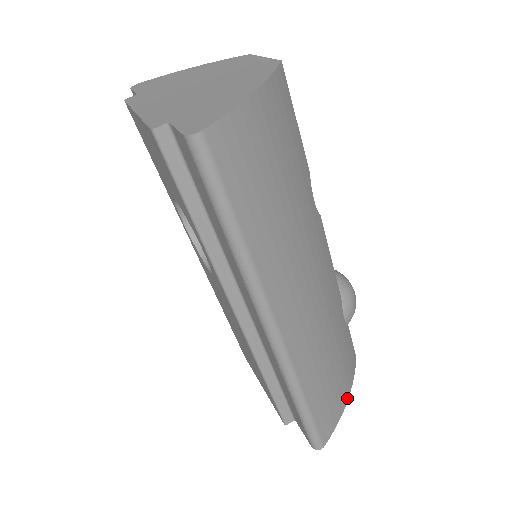
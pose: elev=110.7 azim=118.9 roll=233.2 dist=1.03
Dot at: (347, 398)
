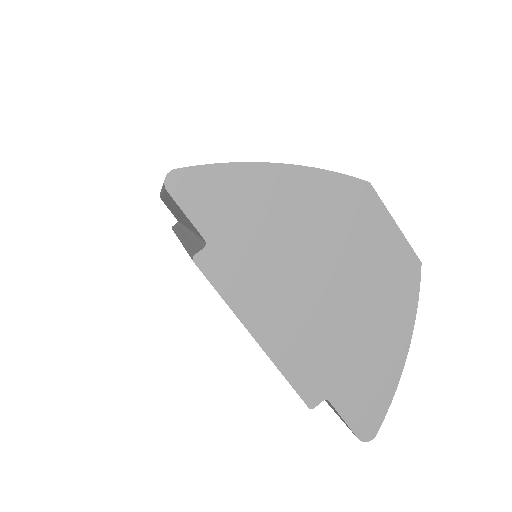
Dot at: occluded
